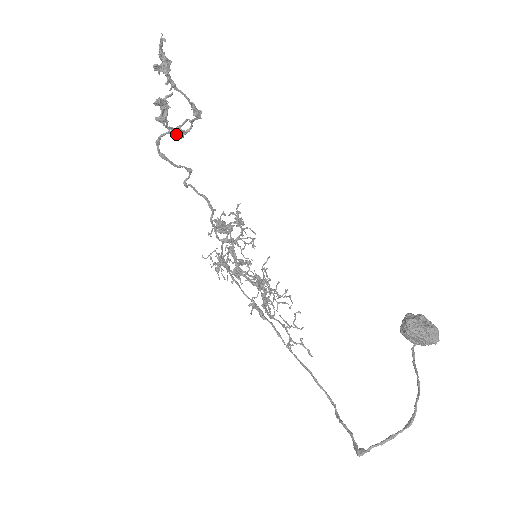
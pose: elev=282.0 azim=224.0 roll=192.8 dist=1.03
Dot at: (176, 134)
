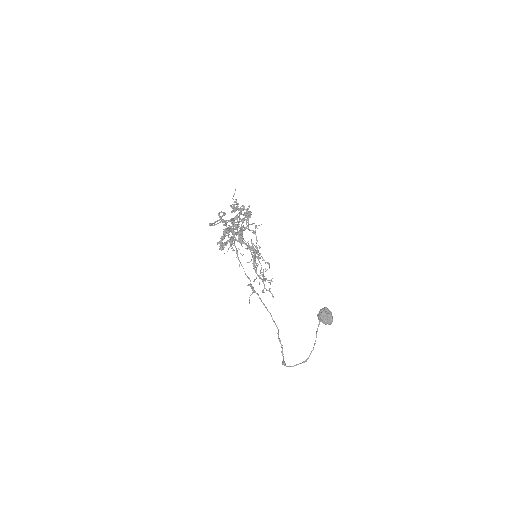
Dot at: (225, 233)
